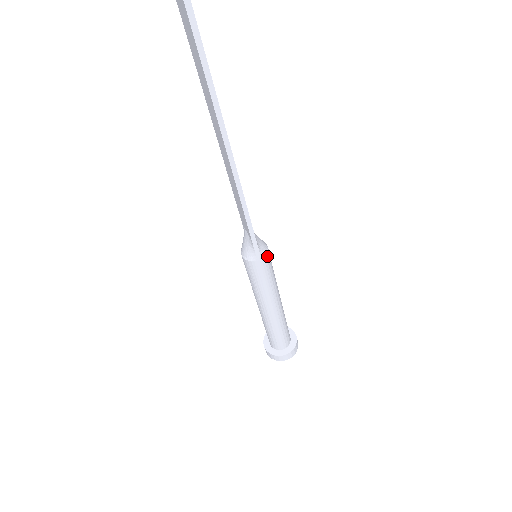
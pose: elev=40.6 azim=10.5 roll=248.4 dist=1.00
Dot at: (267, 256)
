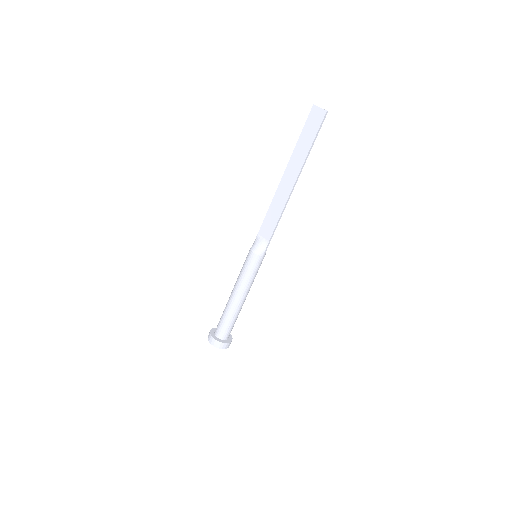
Dot at: (264, 256)
